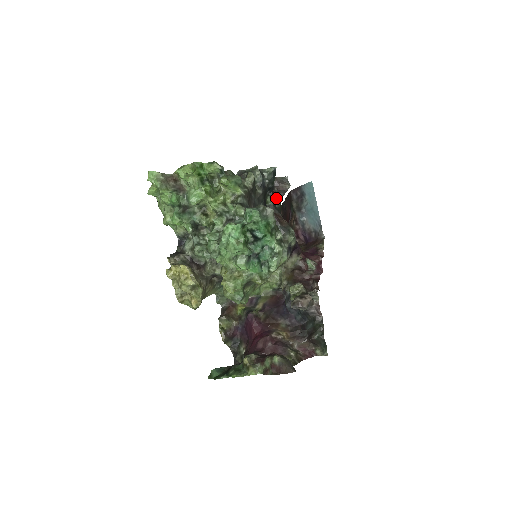
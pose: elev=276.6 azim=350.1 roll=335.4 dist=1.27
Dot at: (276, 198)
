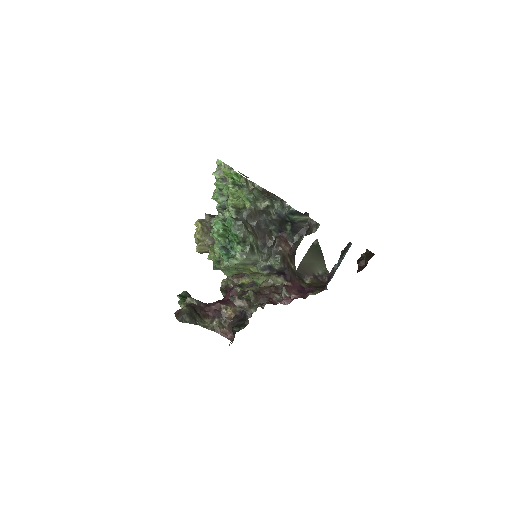
Dot at: (301, 232)
